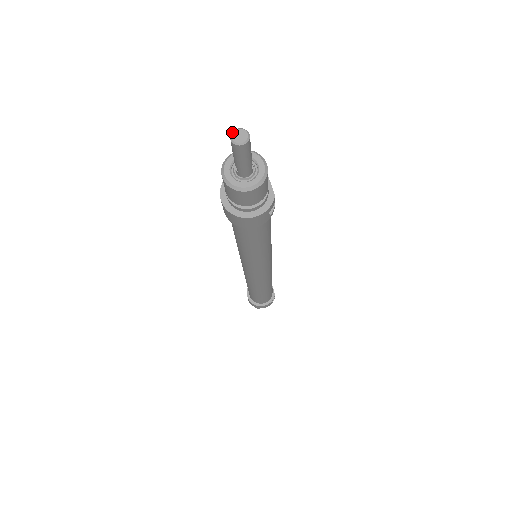
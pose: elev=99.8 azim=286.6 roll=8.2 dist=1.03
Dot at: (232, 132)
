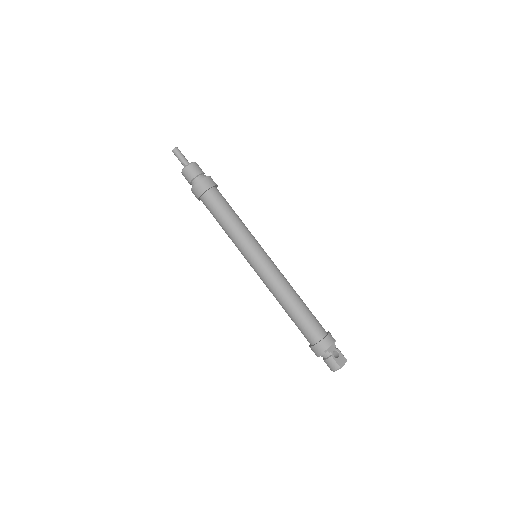
Dot at: (172, 151)
